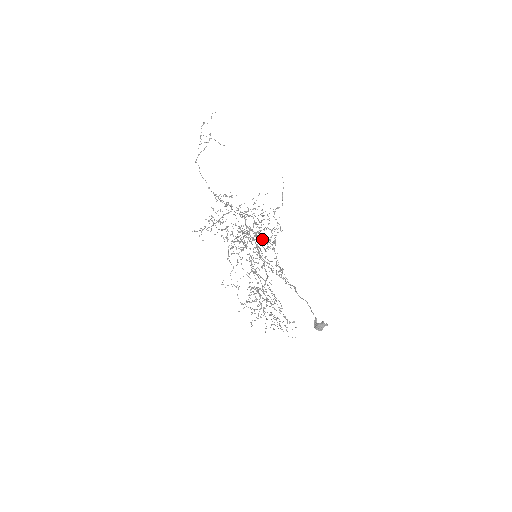
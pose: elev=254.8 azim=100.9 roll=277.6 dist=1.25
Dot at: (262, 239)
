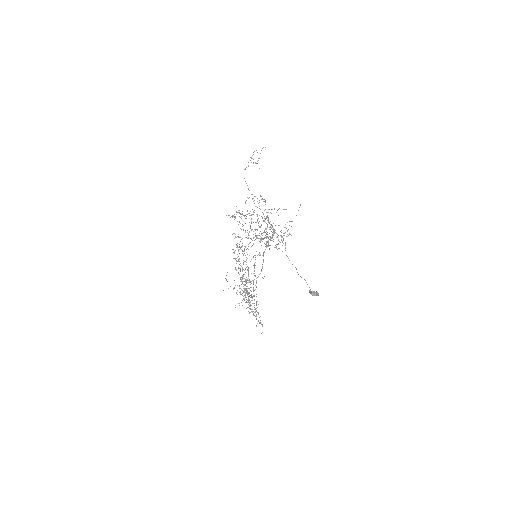
Dot at: (277, 234)
